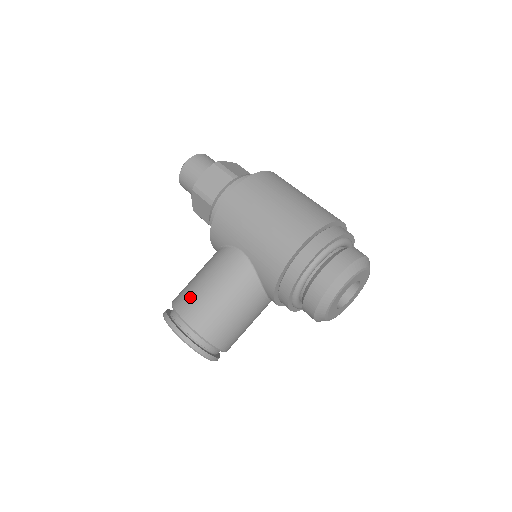
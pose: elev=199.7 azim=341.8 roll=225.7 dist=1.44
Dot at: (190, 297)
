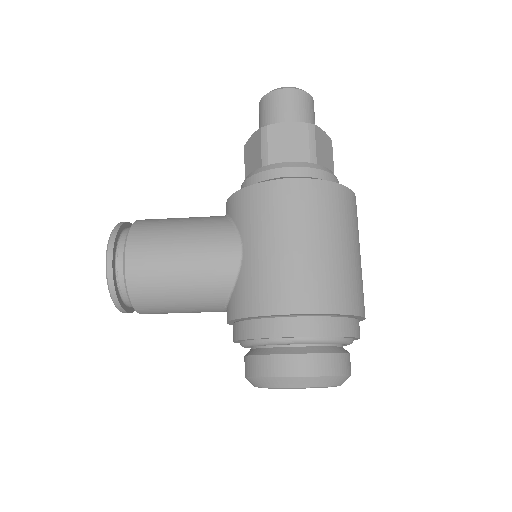
Dot at: (152, 241)
